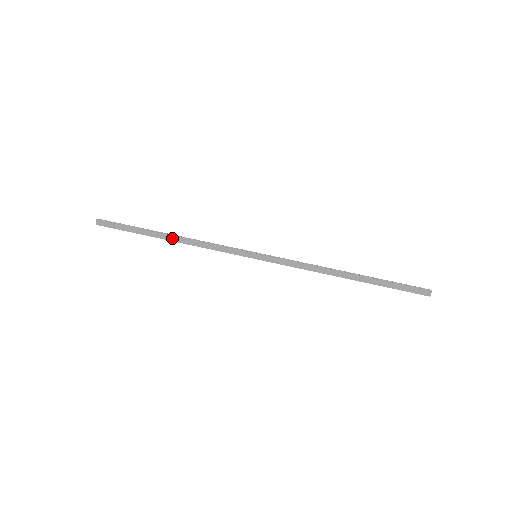
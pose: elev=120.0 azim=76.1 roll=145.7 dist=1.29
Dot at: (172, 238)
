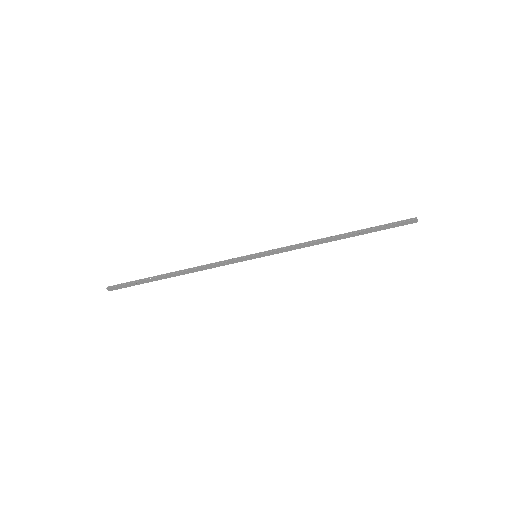
Dot at: (178, 274)
